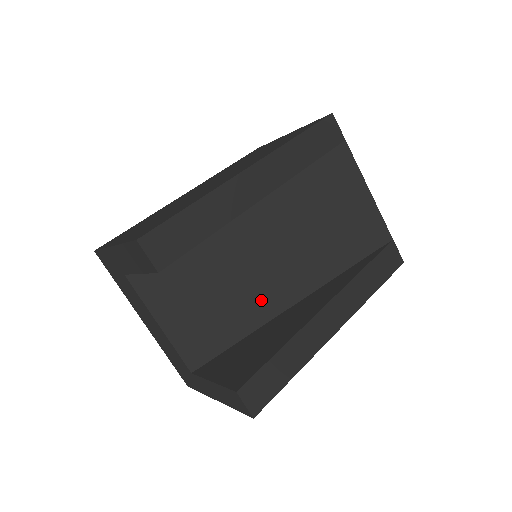
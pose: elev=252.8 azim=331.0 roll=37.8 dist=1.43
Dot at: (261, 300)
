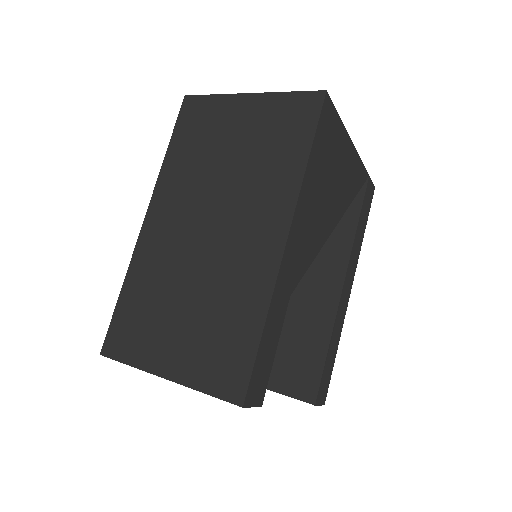
Dot at: occluded
